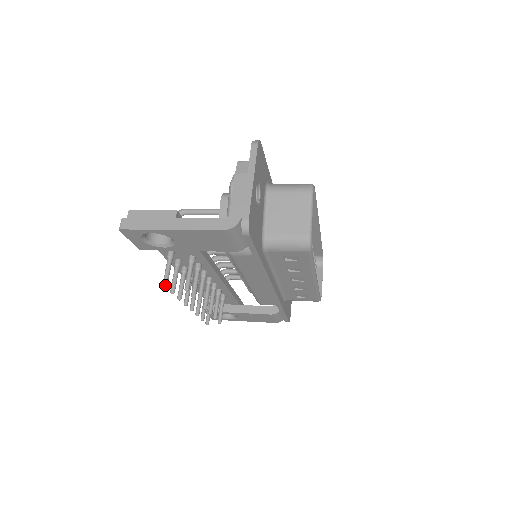
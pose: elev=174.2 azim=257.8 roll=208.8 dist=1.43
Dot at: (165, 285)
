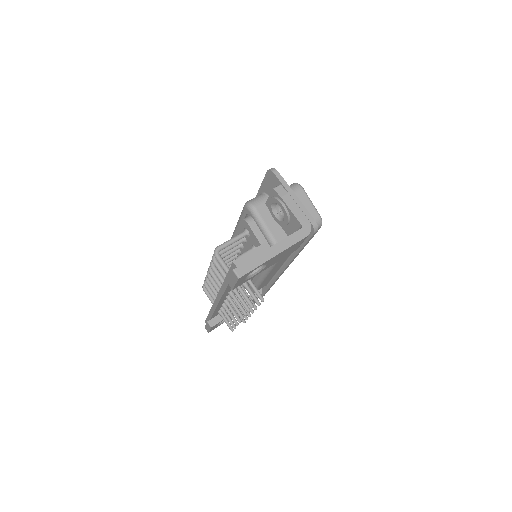
Dot at: (253, 306)
